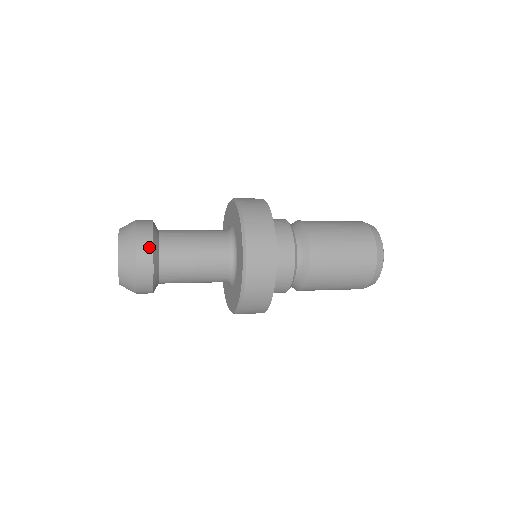
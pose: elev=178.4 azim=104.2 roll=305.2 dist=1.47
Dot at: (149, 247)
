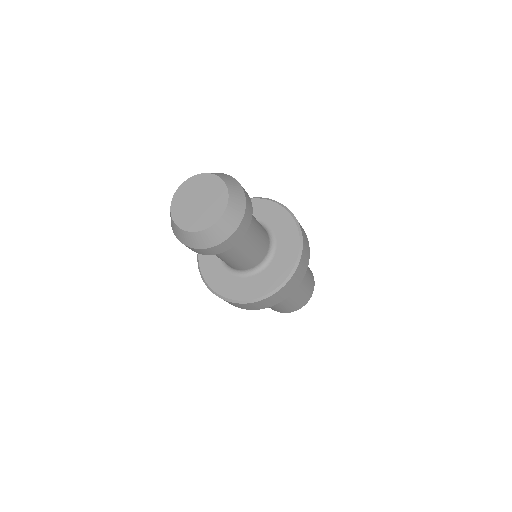
Dot at: (251, 205)
